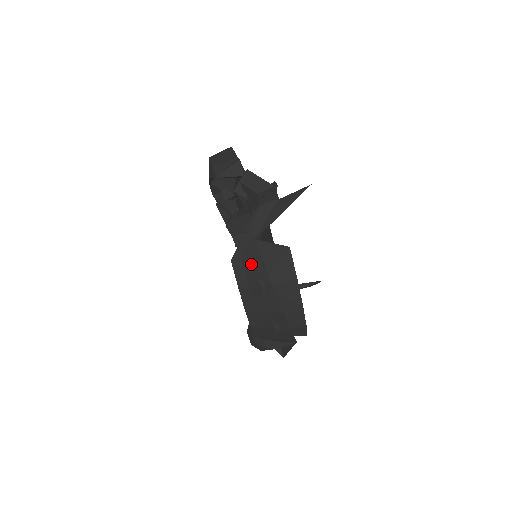
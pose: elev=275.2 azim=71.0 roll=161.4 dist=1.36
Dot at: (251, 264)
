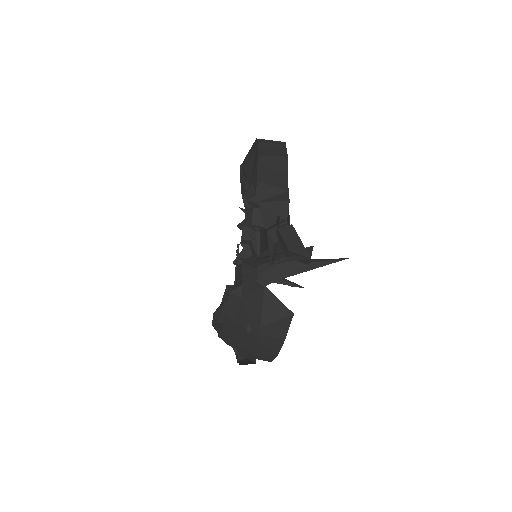
Dot at: (248, 309)
